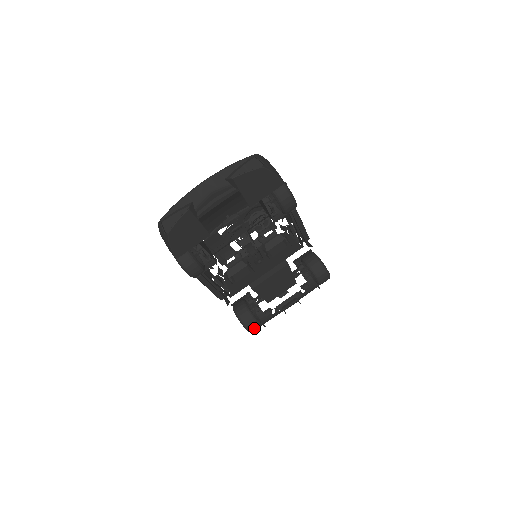
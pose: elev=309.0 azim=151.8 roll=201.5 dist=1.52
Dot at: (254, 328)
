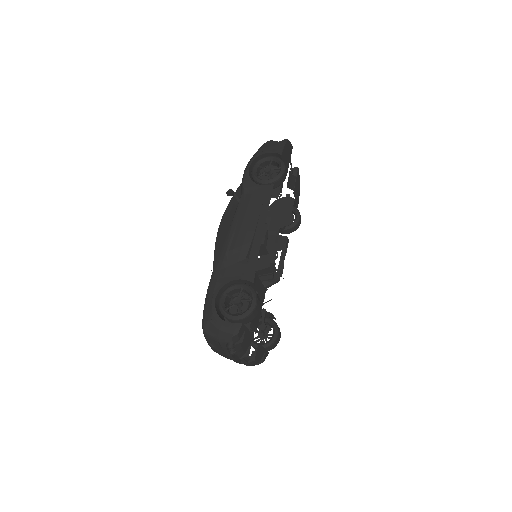
Dot at: (258, 305)
